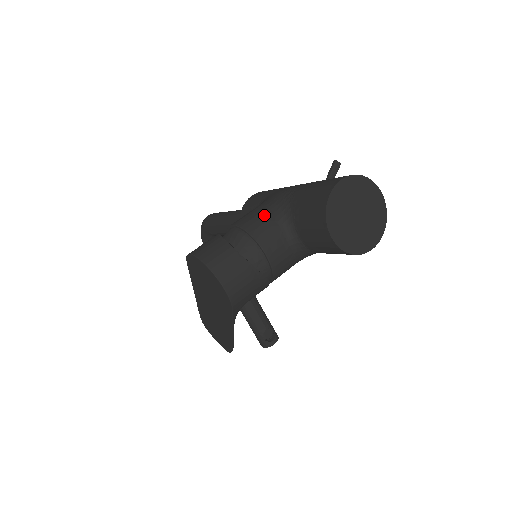
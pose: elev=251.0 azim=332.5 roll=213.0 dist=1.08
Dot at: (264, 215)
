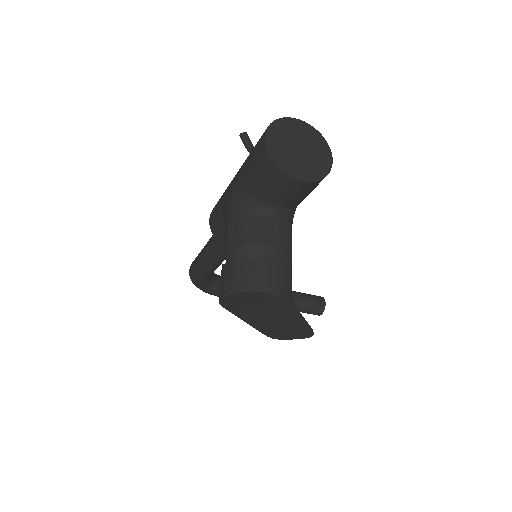
Dot at: (238, 219)
